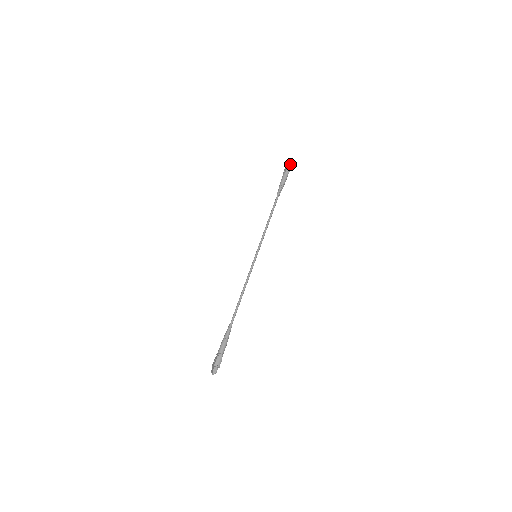
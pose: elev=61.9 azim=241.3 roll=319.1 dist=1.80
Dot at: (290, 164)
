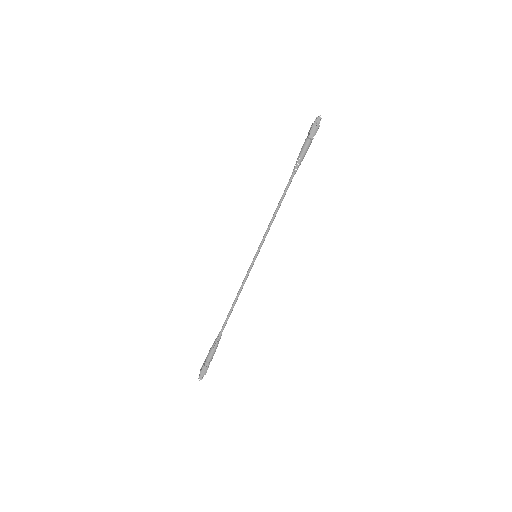
Dot at: (316, 124)
